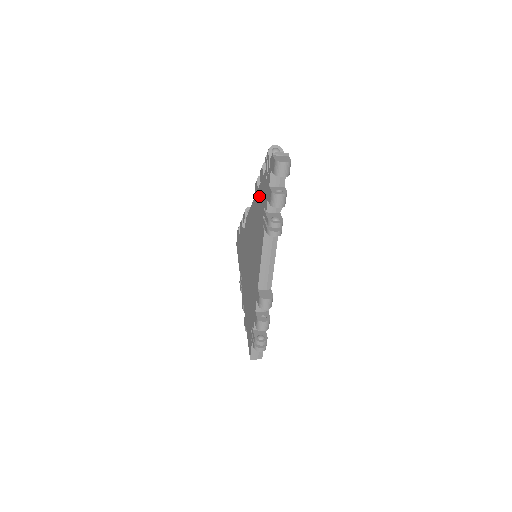
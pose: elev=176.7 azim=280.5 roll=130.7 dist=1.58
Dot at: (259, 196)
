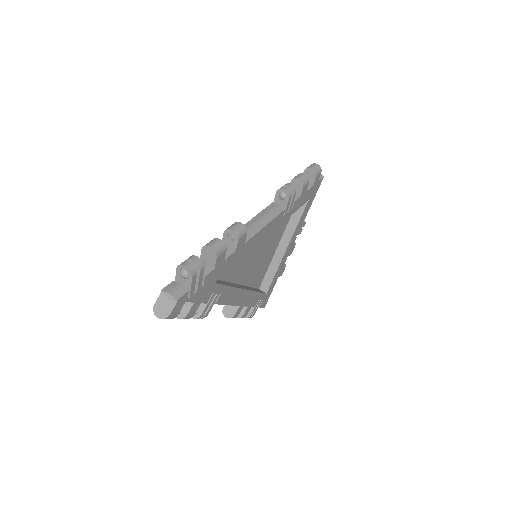
Dot at: occluded
